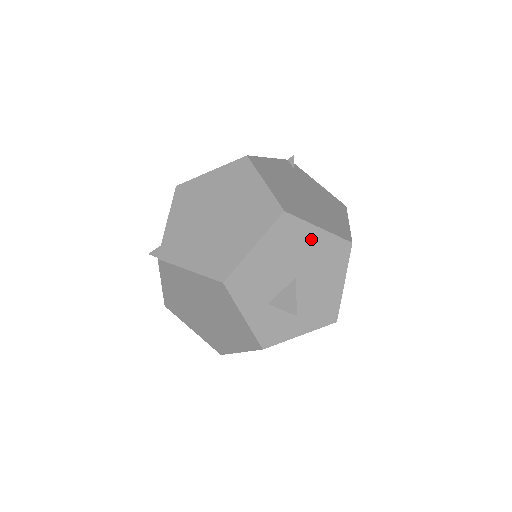
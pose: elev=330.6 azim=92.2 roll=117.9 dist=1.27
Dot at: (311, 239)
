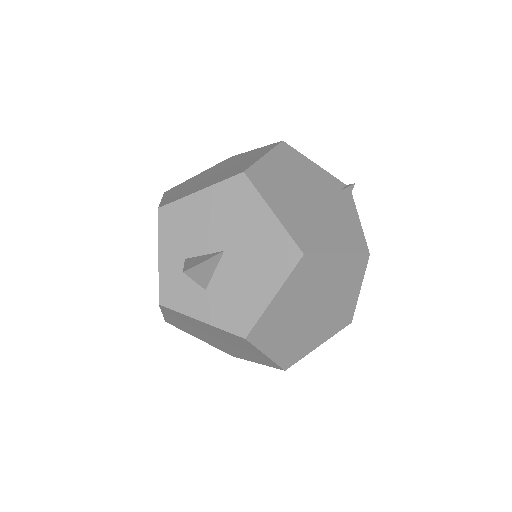
Dot at: (258, 219)
